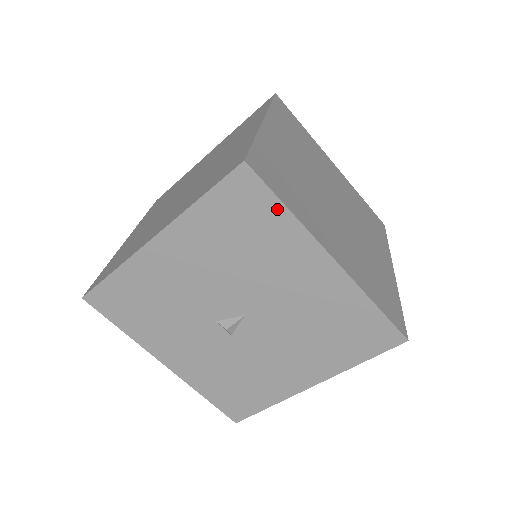
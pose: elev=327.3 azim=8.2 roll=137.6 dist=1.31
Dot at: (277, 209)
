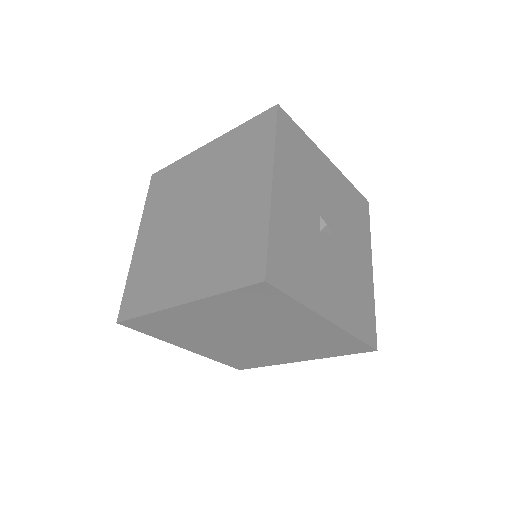
Dot at: (368, 226)
